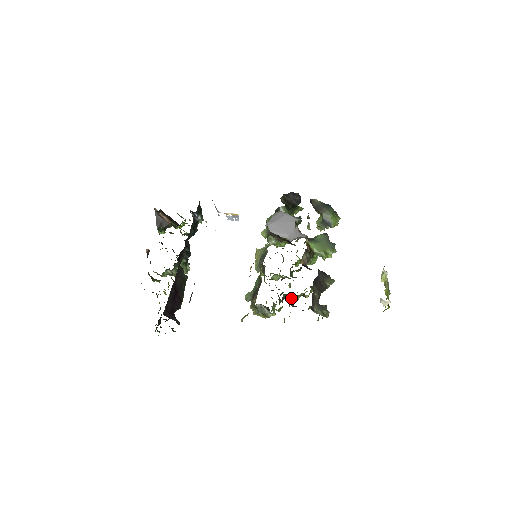
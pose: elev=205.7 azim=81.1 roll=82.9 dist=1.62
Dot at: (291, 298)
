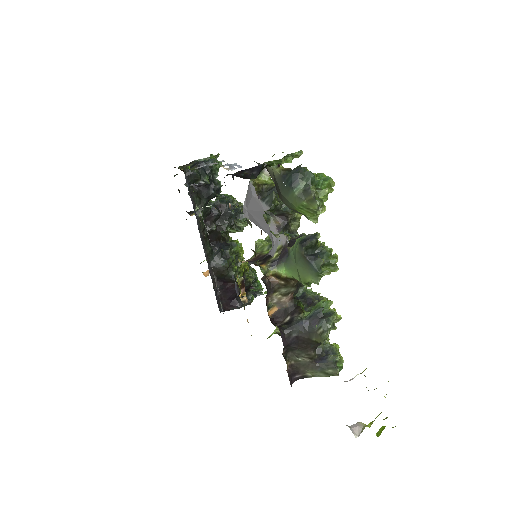
Dot at: occluded
